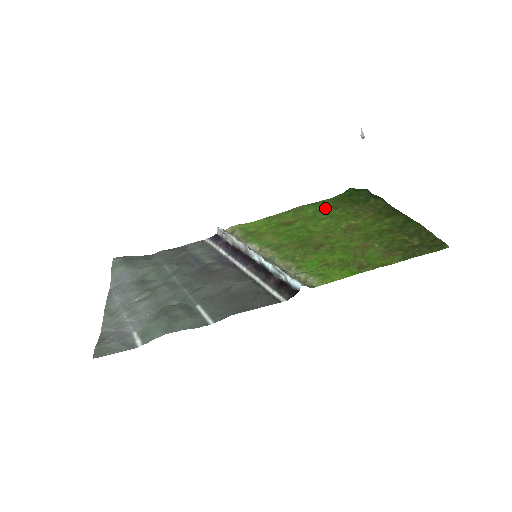
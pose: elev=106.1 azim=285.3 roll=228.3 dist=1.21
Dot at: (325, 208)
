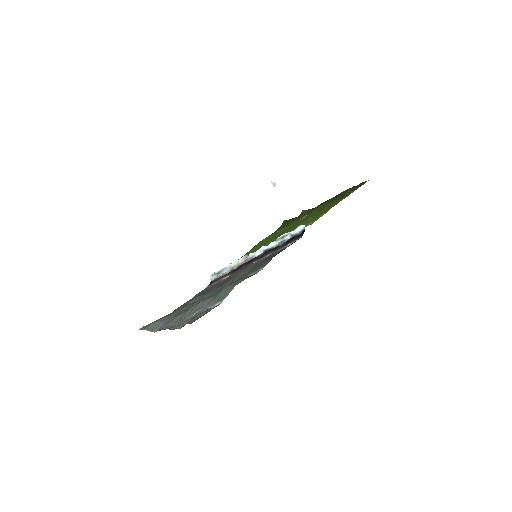
Dot at: (277, 231)
